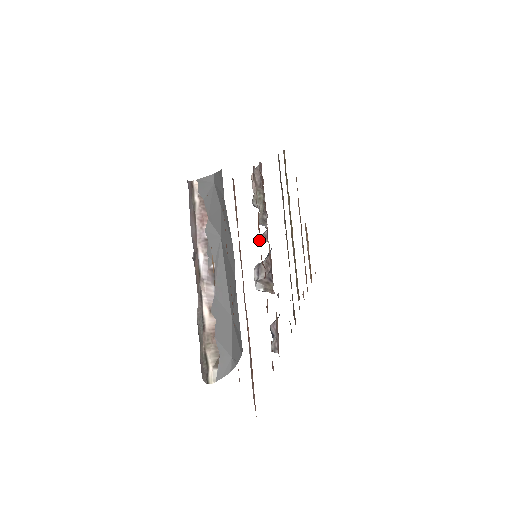
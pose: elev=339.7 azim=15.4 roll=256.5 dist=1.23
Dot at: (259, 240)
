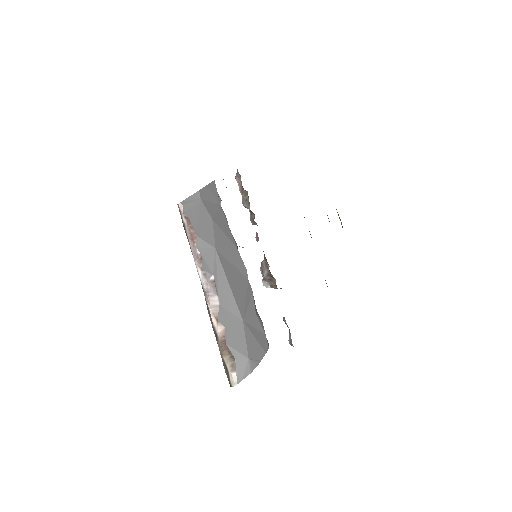
Dot at: (256, 240)
